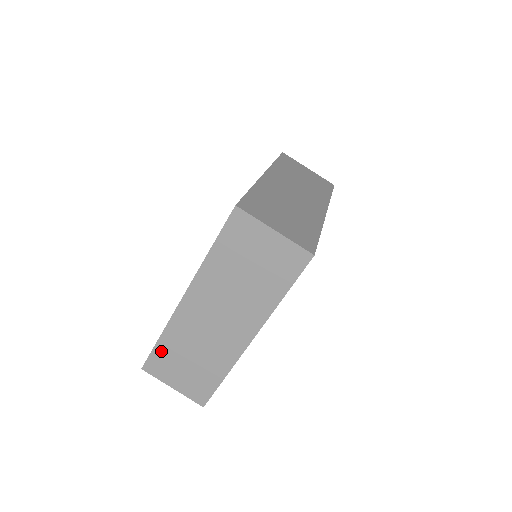
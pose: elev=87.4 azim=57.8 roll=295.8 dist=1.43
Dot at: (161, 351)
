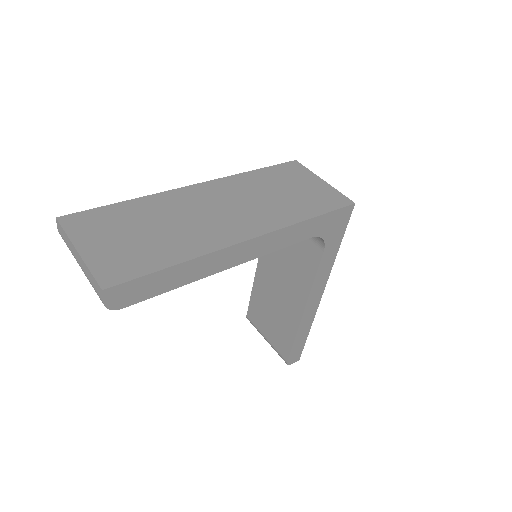
Dot at: (113, 211)
